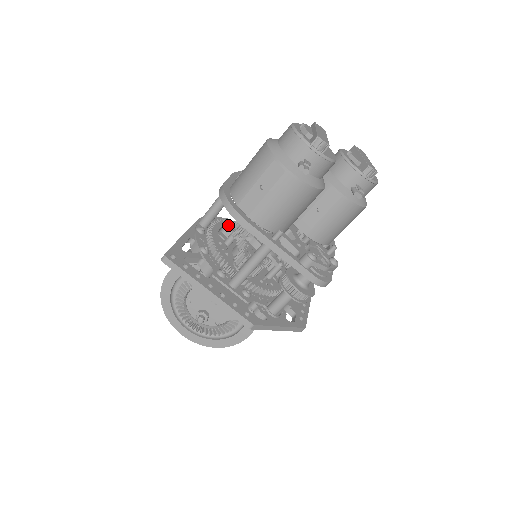
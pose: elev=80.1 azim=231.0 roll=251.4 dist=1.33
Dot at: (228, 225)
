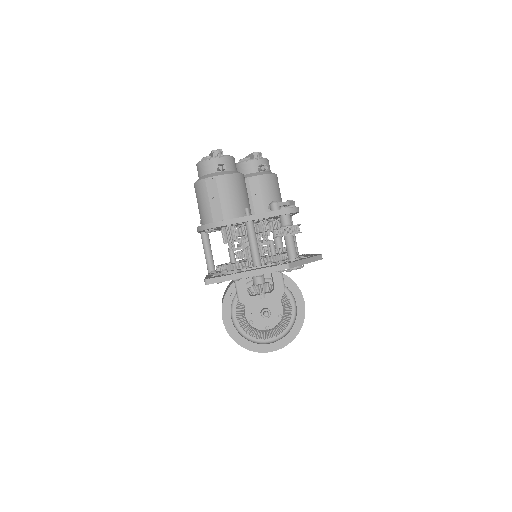
Dot at: occluded
